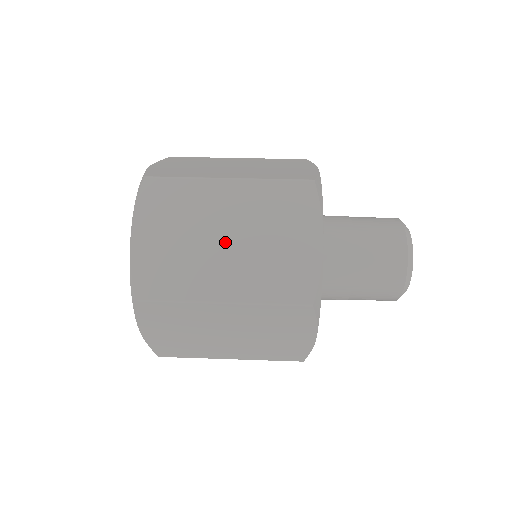
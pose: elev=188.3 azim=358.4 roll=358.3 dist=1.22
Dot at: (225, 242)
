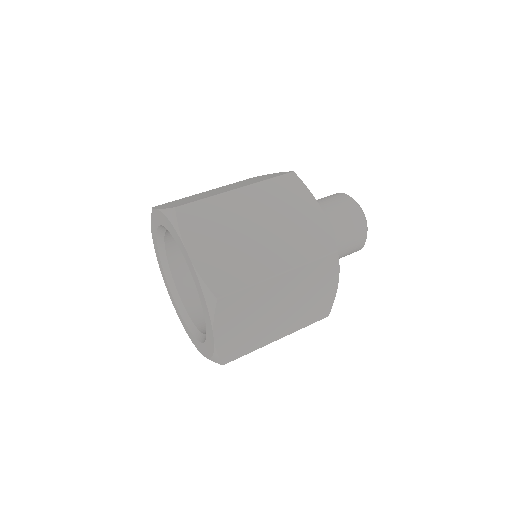
Dot at: (279, 311)
